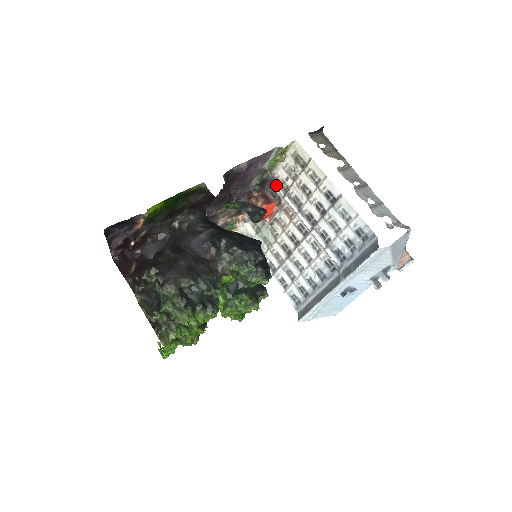
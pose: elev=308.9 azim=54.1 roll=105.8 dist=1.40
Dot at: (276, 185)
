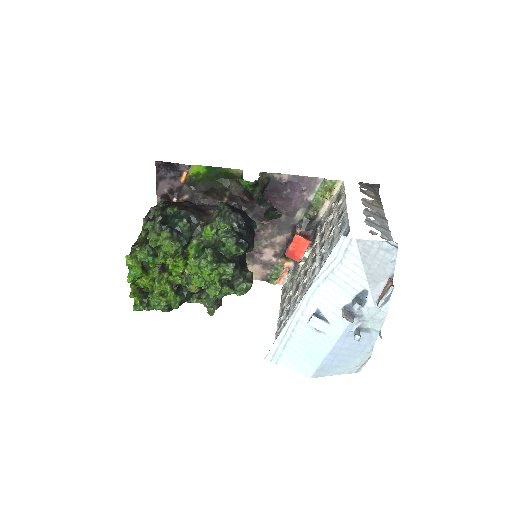
Dot at: (319, 227)
